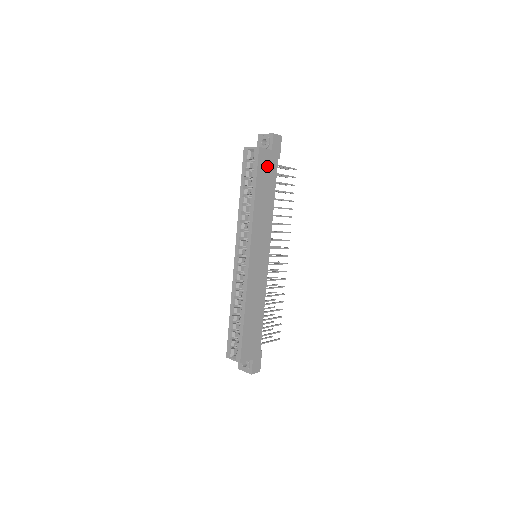
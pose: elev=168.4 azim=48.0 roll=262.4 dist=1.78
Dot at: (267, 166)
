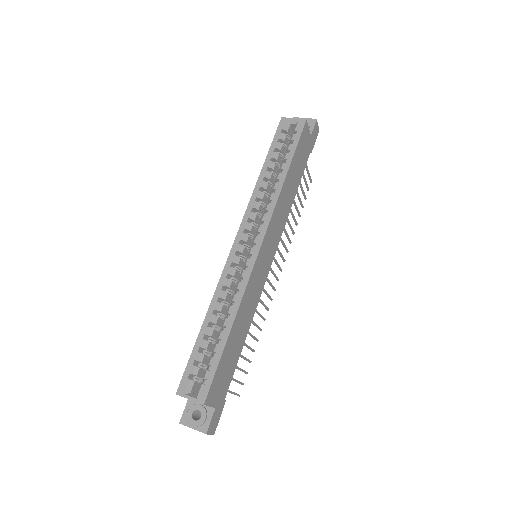
Dot at: (303, 149)
